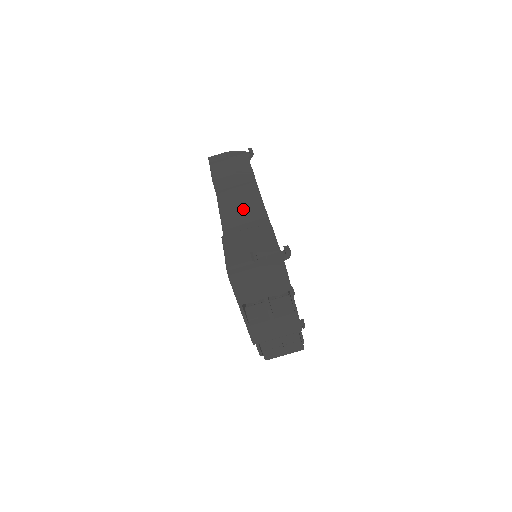
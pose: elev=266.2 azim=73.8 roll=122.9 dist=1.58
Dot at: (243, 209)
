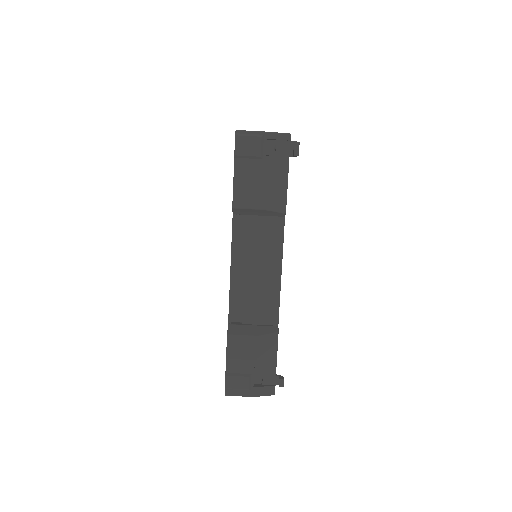
Dot at: (258, 271)
